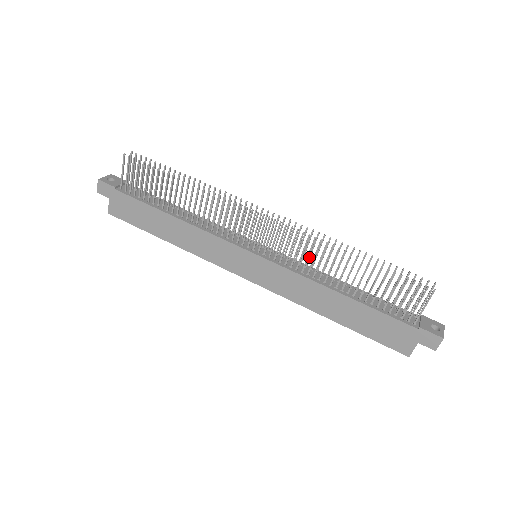
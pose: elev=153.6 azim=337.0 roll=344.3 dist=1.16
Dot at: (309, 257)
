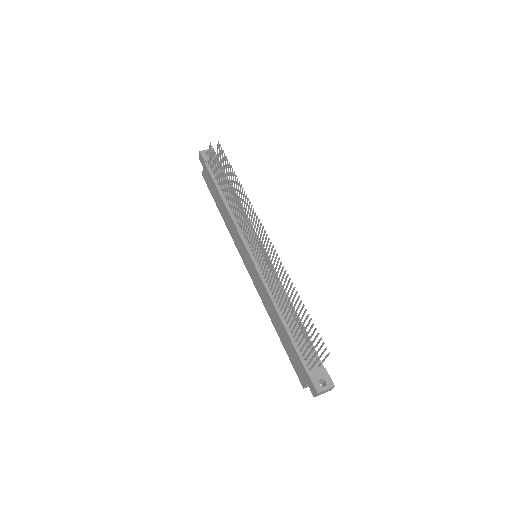
Dot at: (279, 278)
